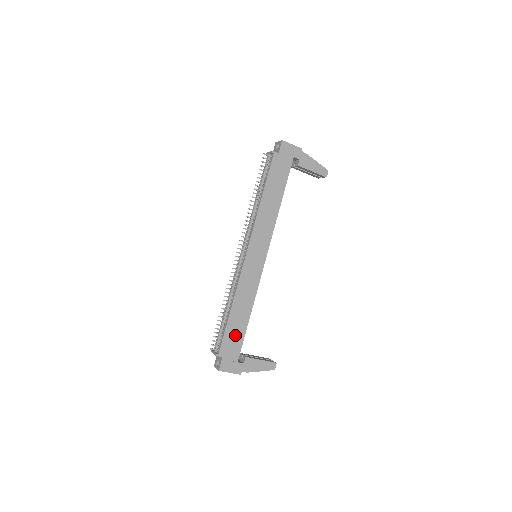
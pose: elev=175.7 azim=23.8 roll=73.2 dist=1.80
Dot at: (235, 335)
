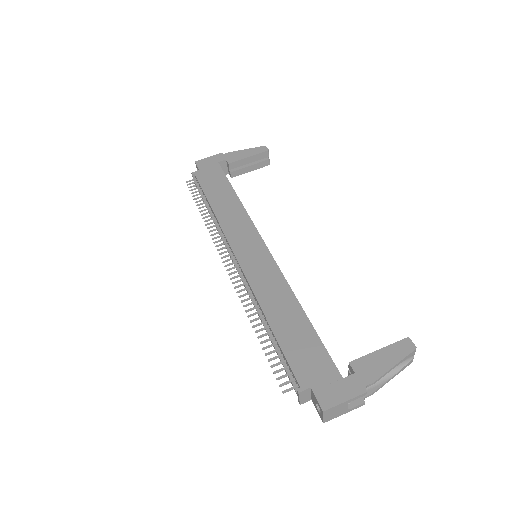
Dot at: (303, 346)
